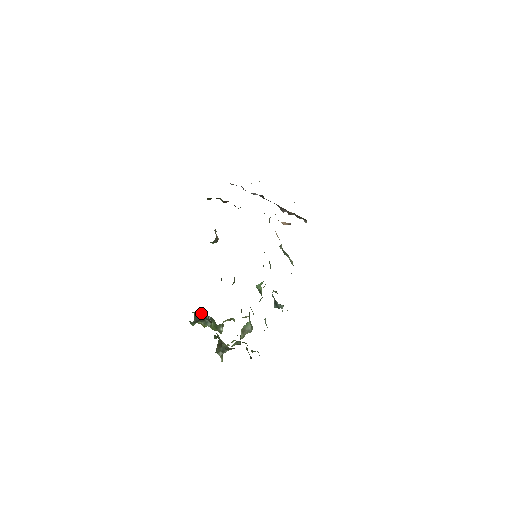
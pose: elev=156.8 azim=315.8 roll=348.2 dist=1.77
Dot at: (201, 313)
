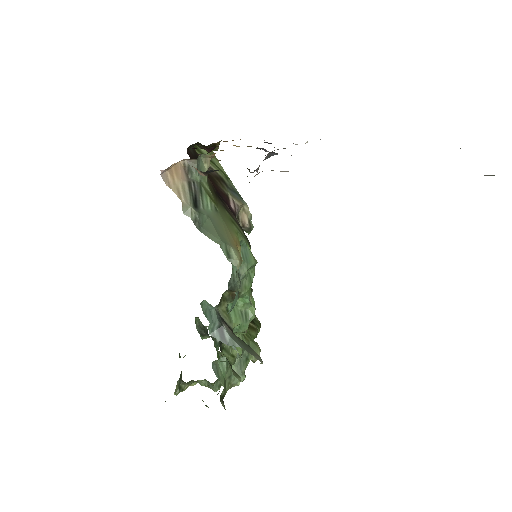
Dot at: occluded
